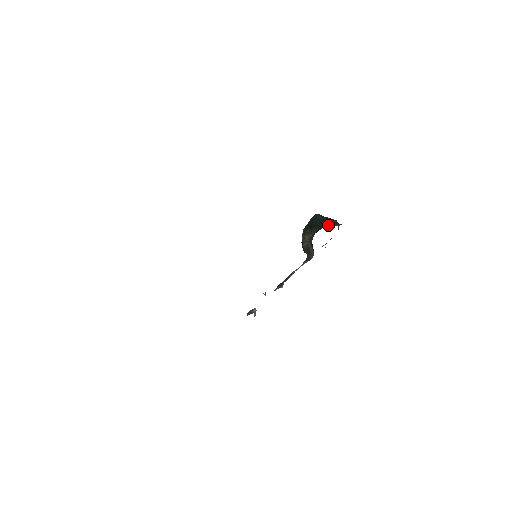
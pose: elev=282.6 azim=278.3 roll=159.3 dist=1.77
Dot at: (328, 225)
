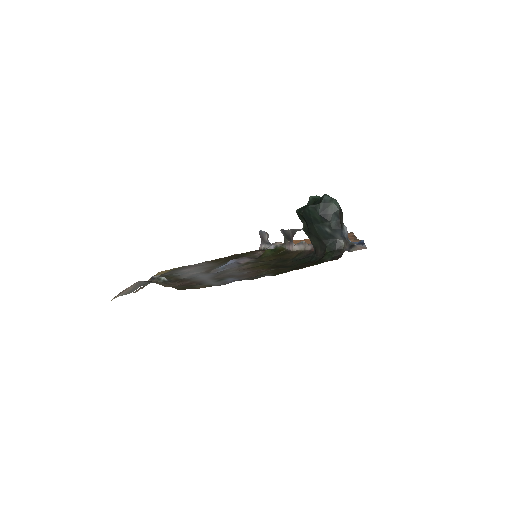
Dot at: (330, 243)
